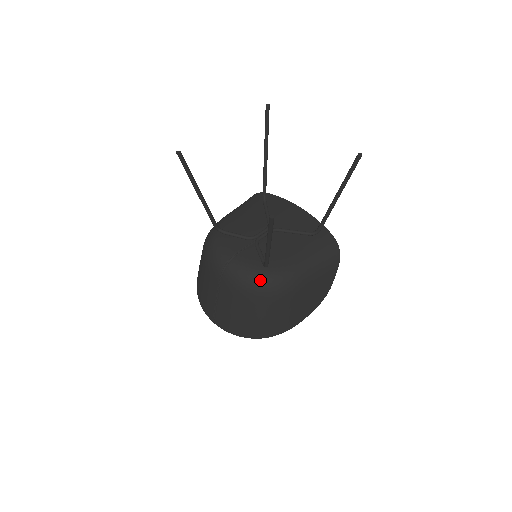
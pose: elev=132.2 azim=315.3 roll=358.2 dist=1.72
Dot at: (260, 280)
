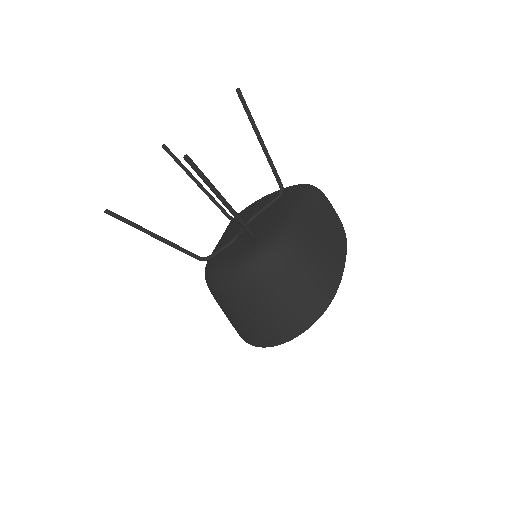
Dot at: (261, 253)
